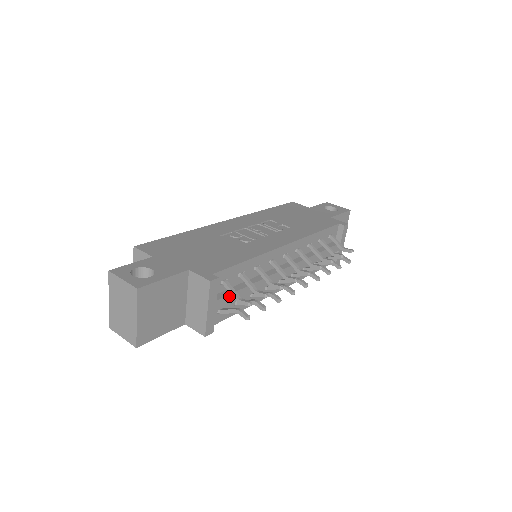
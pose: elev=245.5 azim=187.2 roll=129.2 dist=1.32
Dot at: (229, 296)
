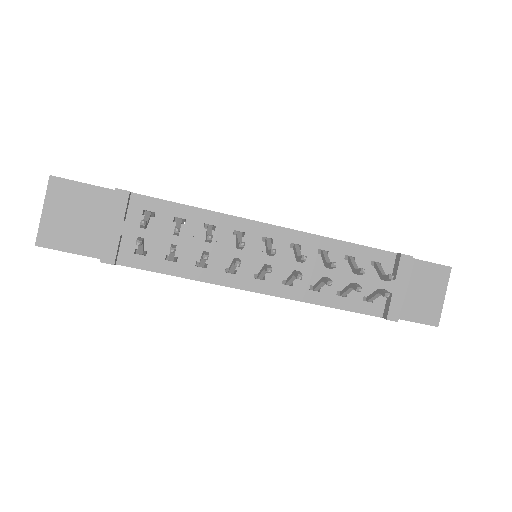
Dot at: (146, 229)
